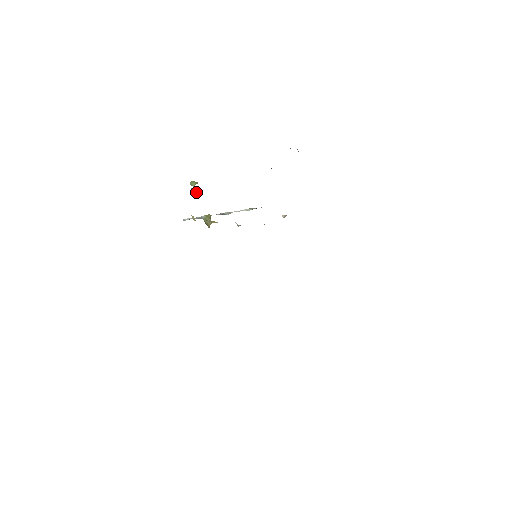
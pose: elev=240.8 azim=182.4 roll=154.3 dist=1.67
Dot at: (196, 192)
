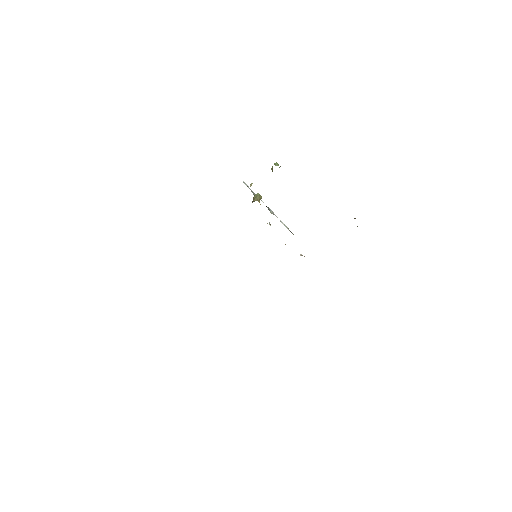
Dot at: (272, 171)
